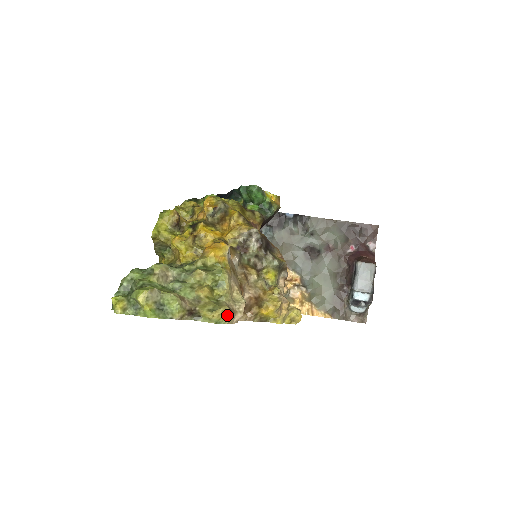
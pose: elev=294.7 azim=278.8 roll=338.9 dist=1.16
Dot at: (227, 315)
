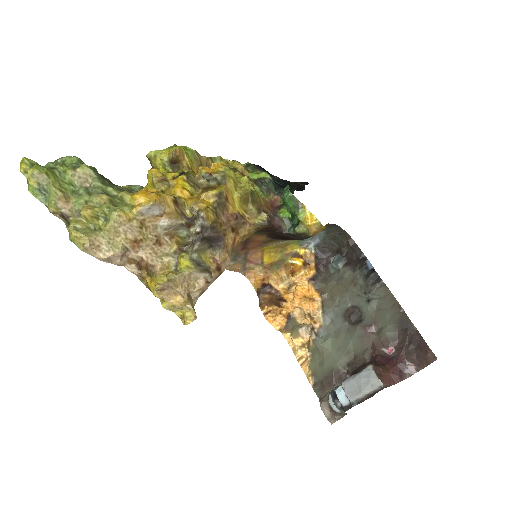
Dot at: (83, 243)
